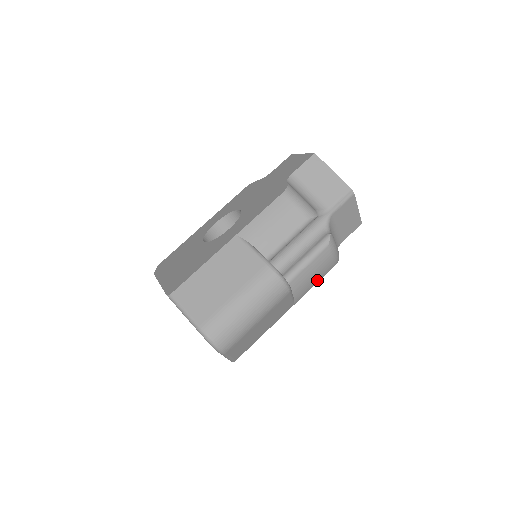
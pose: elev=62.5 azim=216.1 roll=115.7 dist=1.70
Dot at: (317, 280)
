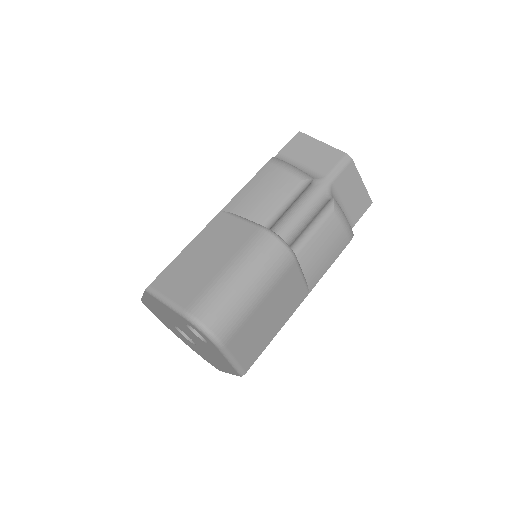
Dot at: (331, 259)
